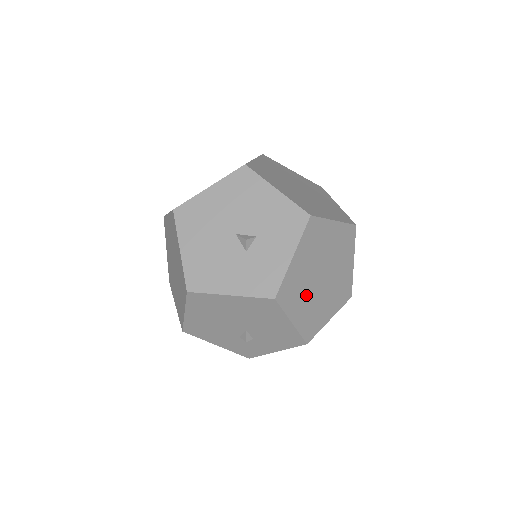
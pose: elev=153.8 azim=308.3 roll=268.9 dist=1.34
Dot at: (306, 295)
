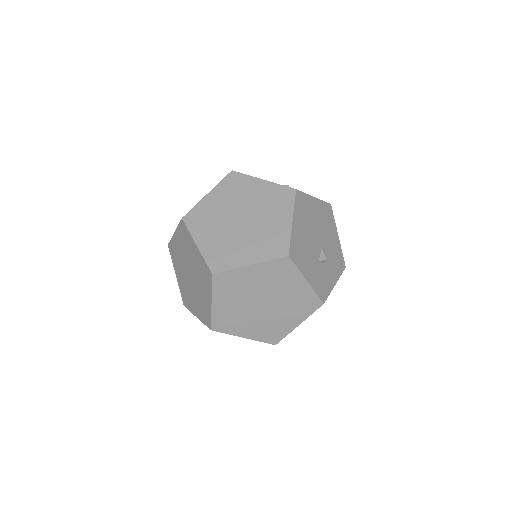
Dot at: occluded
